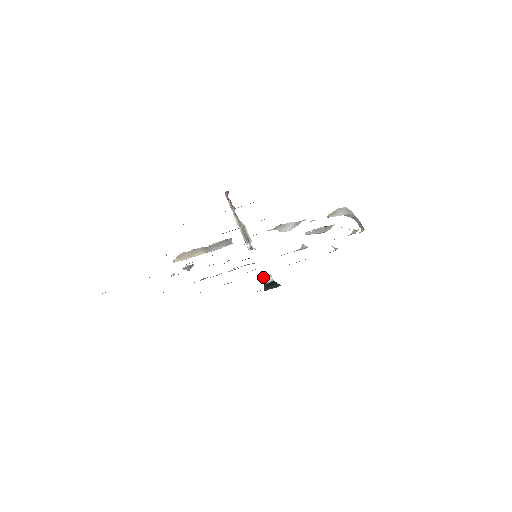
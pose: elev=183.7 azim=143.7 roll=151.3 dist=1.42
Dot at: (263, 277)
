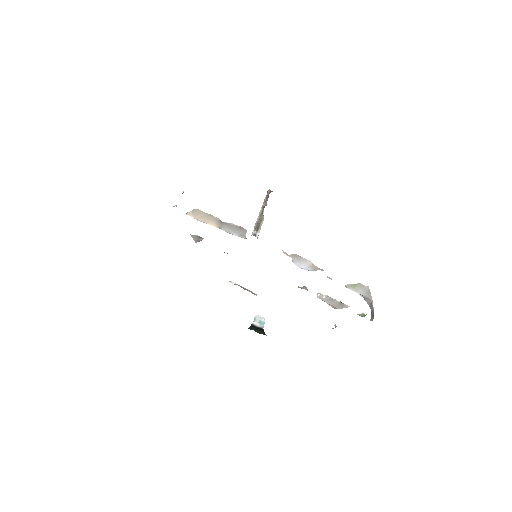
Dot at: (256, 319)
